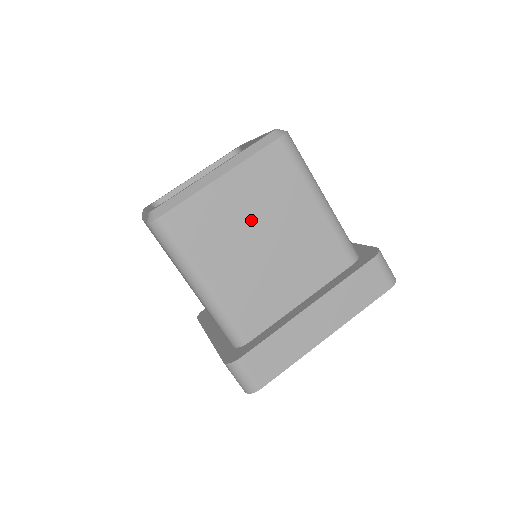
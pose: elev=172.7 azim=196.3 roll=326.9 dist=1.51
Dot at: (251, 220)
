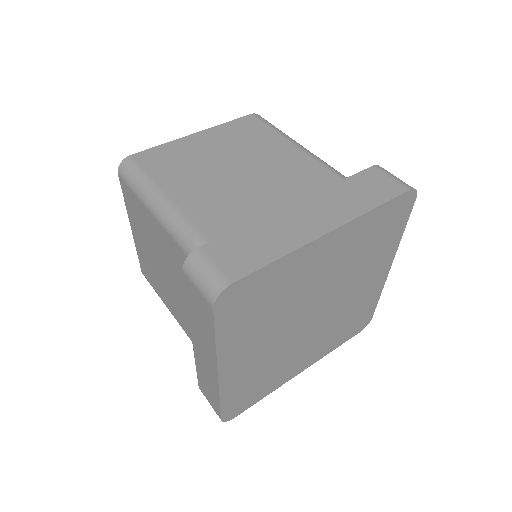
Dot at: (224, 158)
